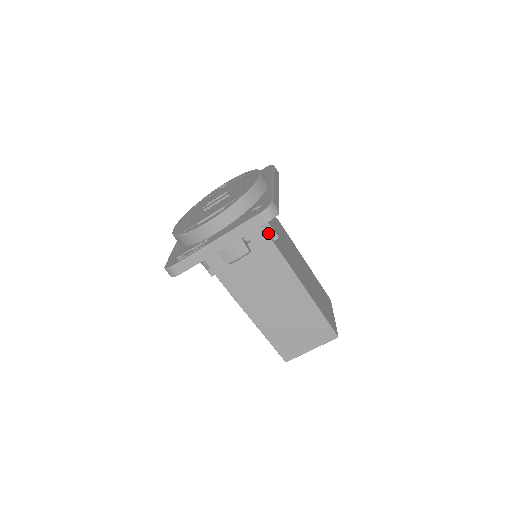
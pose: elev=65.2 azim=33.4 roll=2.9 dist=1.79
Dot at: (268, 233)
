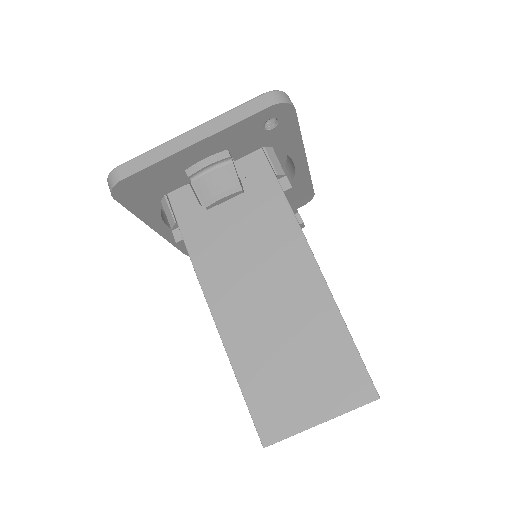
Dot at: (276, 173)
